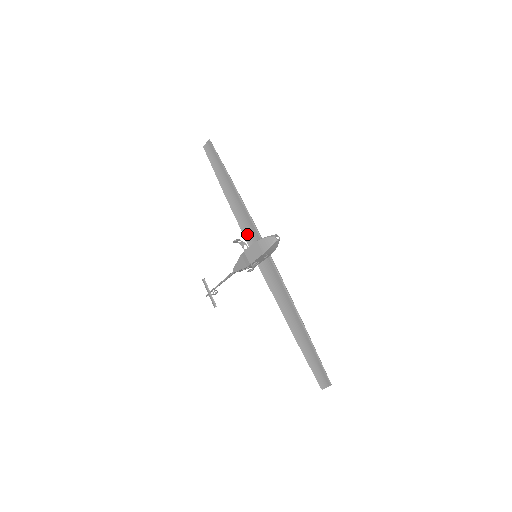
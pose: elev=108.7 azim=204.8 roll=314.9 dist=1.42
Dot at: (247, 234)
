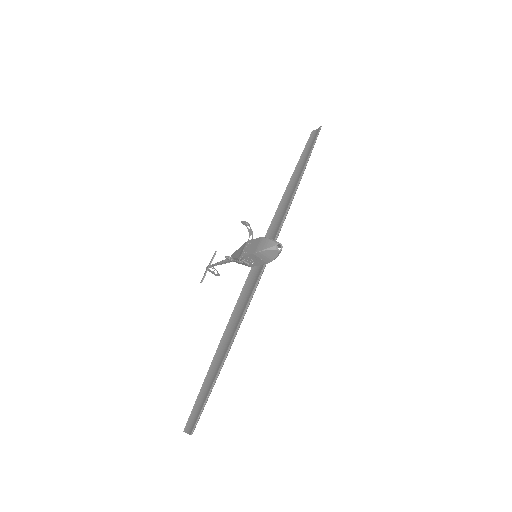
Dot at: (270, 232)
